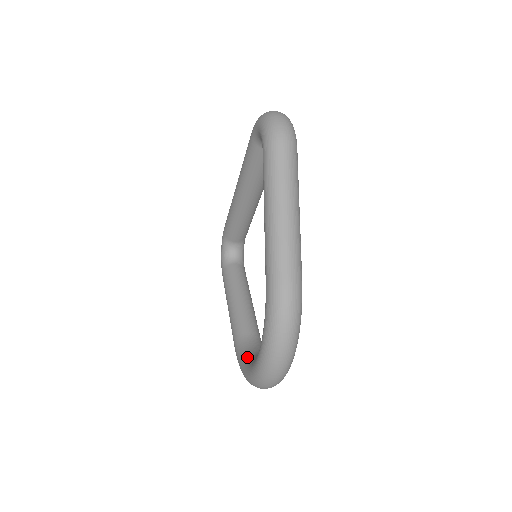
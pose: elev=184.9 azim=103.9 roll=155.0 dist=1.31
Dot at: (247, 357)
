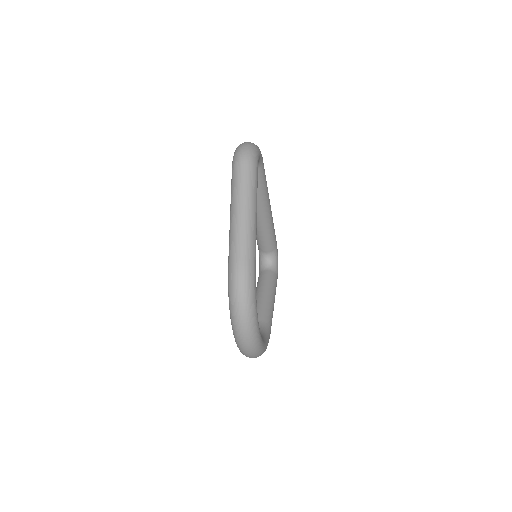
Dot at: occluded
